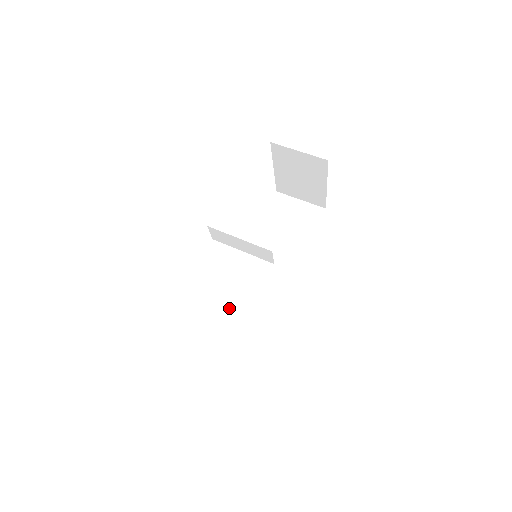
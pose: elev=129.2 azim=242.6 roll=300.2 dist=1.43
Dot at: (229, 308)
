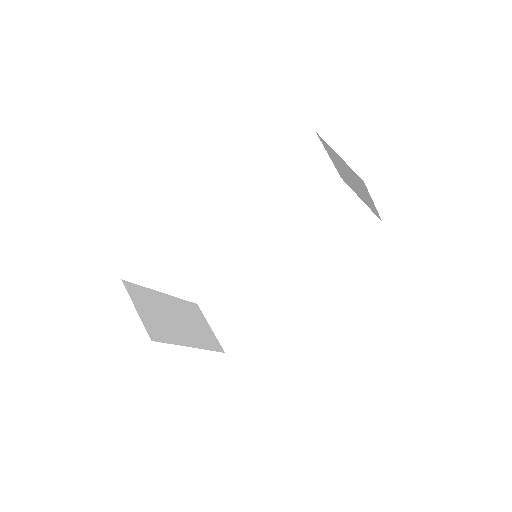
Dot at: (235, 287)
